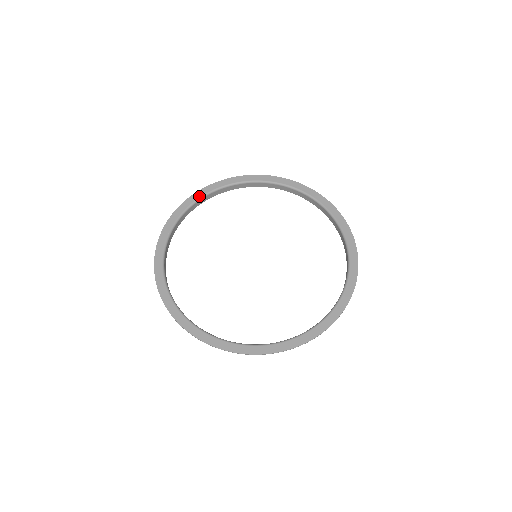
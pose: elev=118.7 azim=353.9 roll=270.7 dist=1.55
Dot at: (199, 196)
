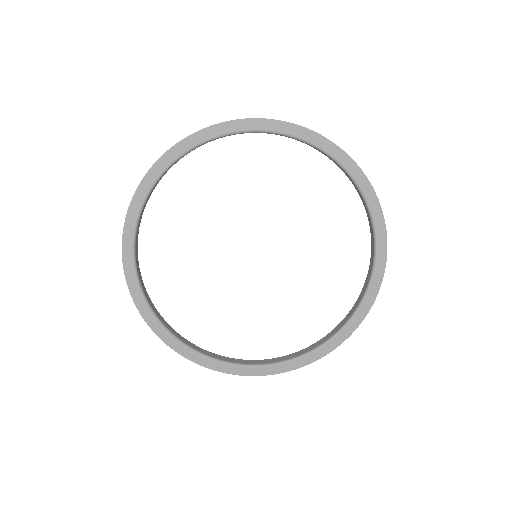
Dot at: (131, 263)
